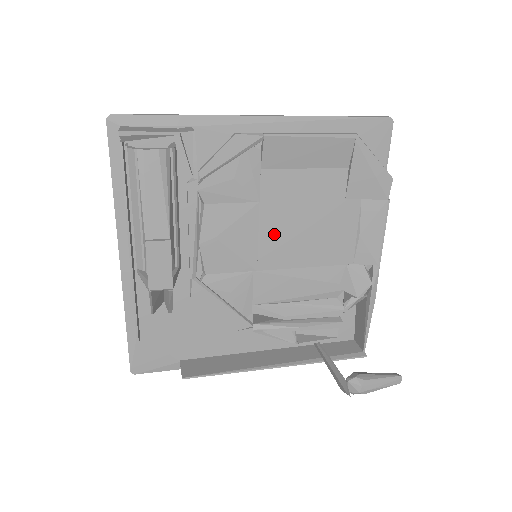
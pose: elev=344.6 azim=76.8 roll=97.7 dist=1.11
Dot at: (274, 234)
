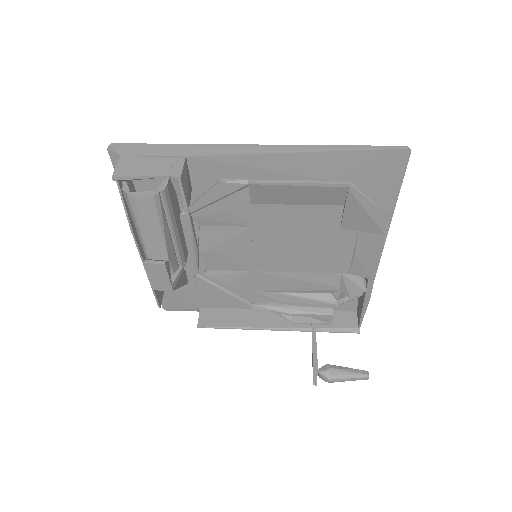
Dot at: (268, 249)
